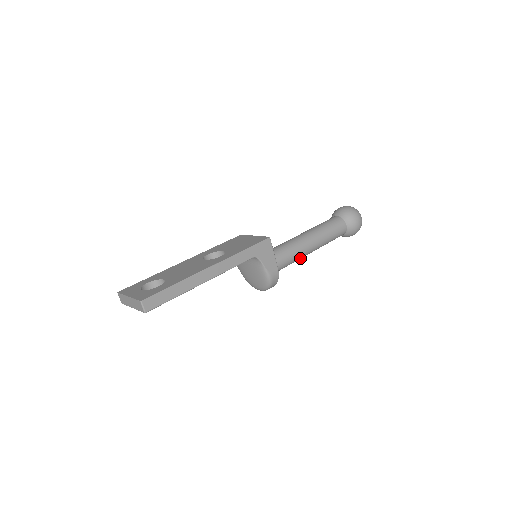
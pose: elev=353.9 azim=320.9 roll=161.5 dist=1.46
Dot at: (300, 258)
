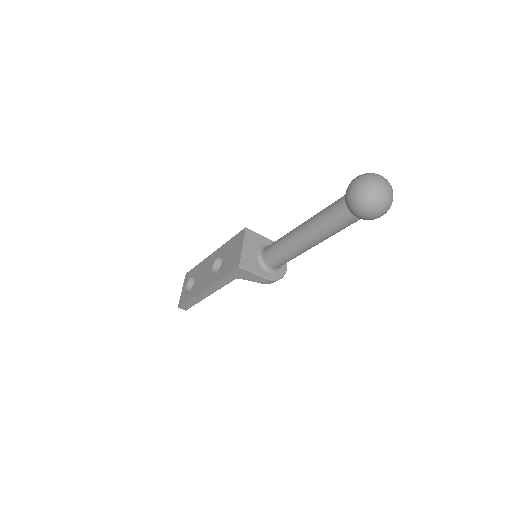
Dot at: (305, 251)
